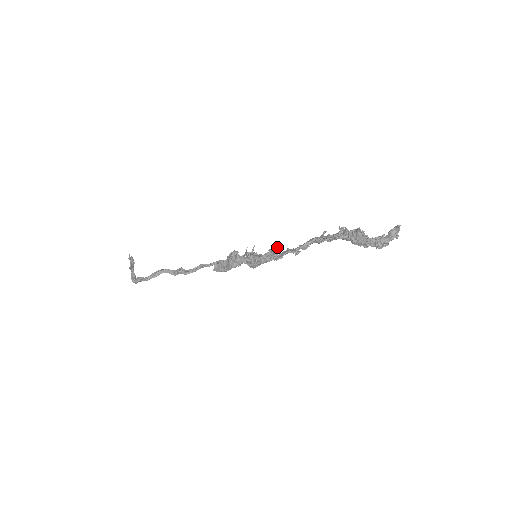
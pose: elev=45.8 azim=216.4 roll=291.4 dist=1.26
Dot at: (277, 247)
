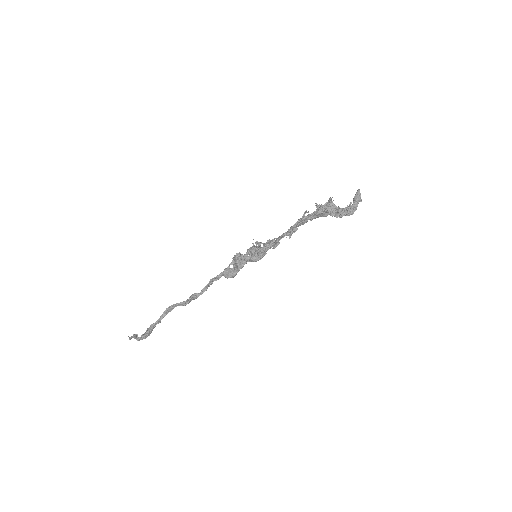
Dot at: occluded
